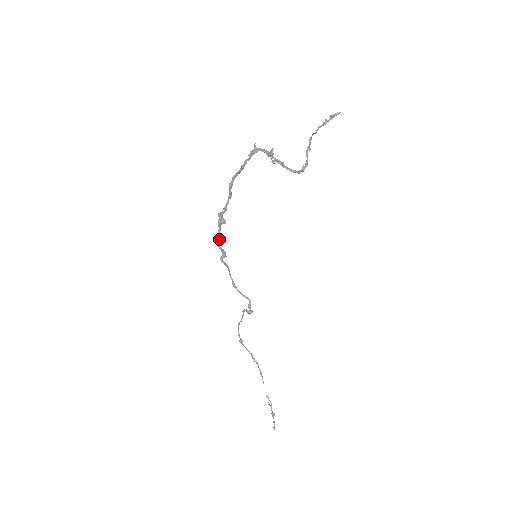
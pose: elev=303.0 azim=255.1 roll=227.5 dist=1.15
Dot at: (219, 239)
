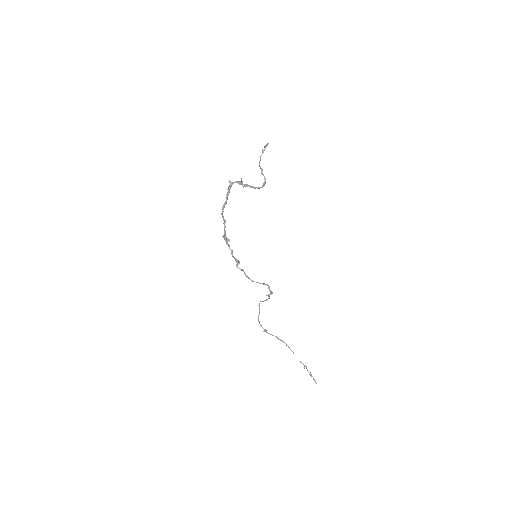
Dot at: (231, 252)
